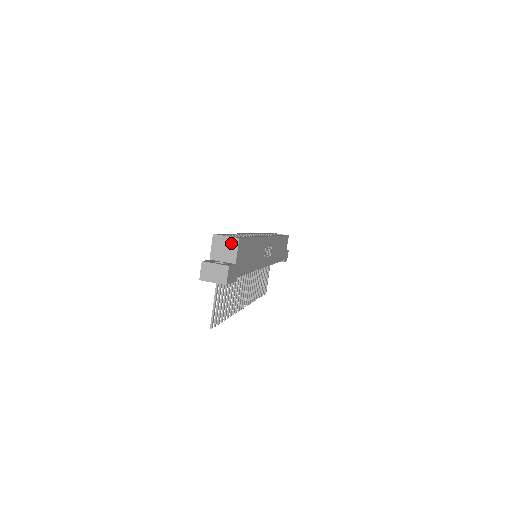
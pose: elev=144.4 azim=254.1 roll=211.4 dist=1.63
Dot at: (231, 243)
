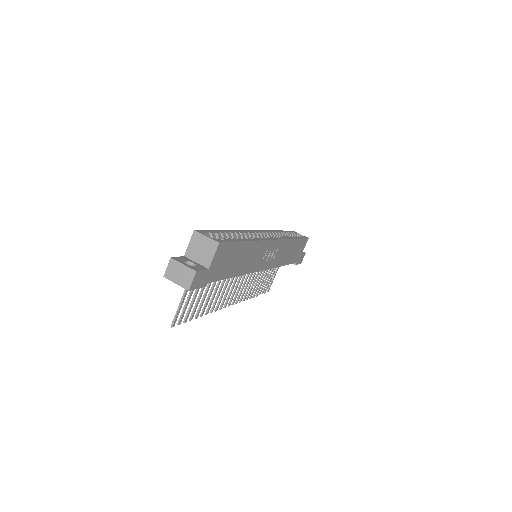
Dot at: (210, 245)
